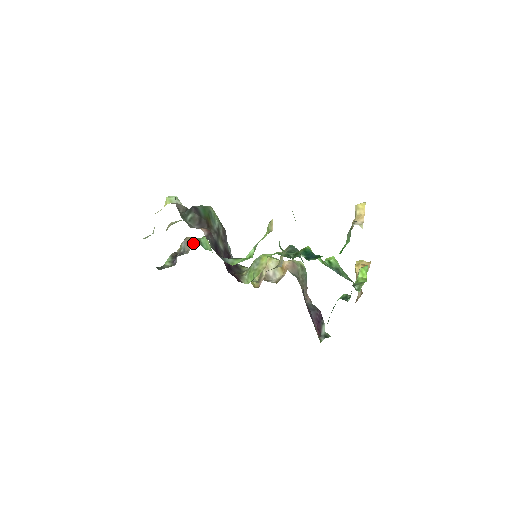
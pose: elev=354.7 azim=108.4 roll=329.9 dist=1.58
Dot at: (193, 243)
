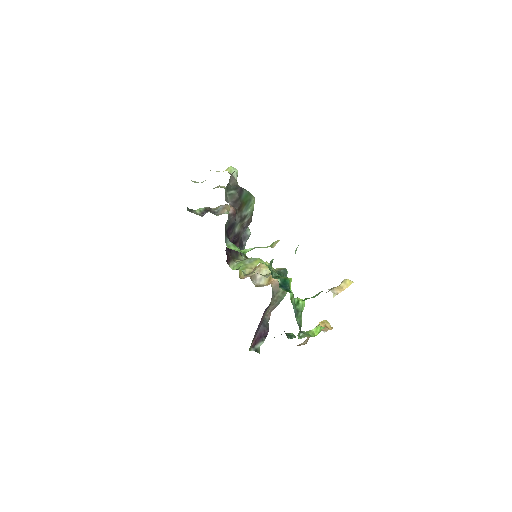
Dot at: (227, 212)
